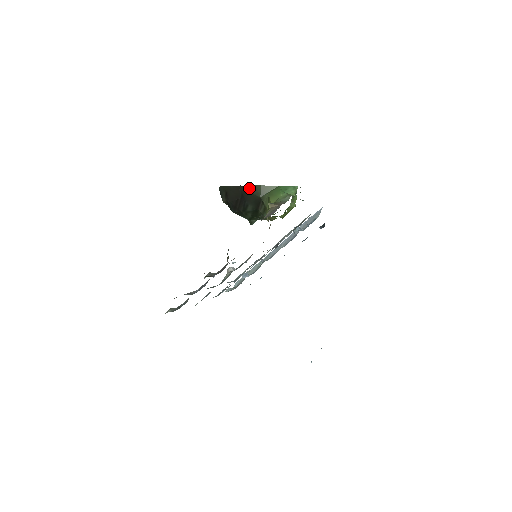
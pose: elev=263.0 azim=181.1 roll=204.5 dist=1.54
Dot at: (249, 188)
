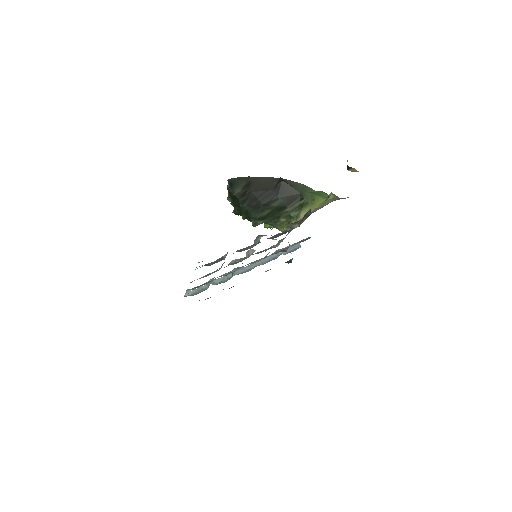
Dot at: (289, 182)
